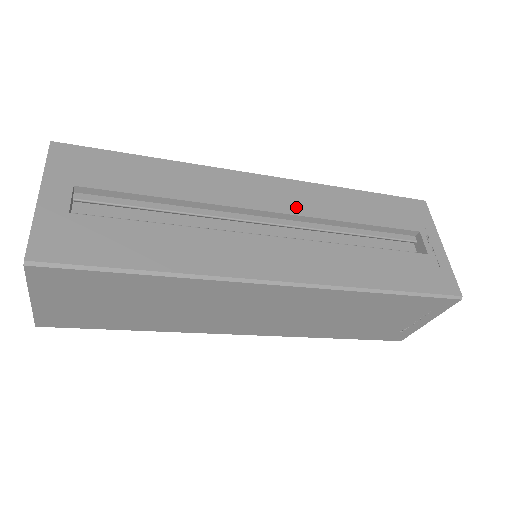
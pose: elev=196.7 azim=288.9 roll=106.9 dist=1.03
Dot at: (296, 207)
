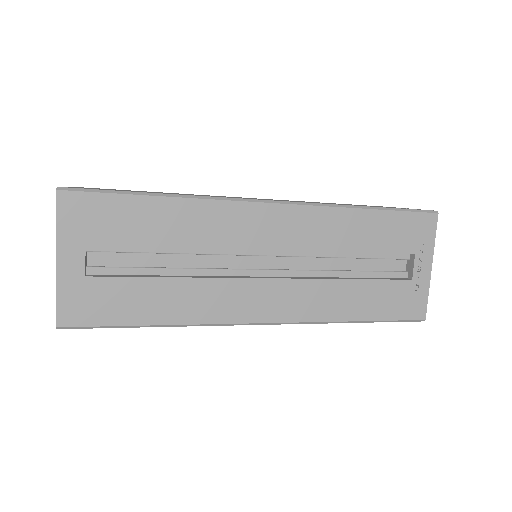
Dot at: (297, 241)
